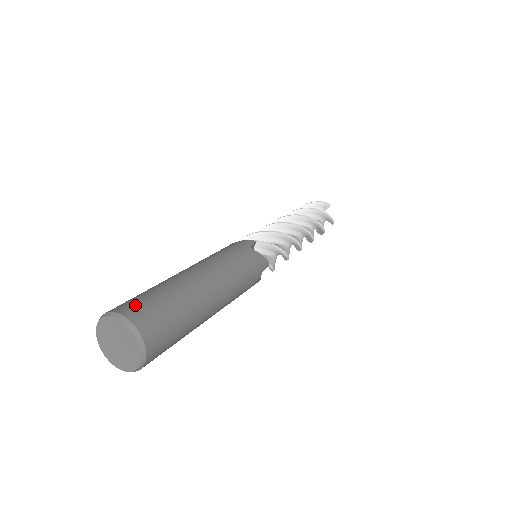
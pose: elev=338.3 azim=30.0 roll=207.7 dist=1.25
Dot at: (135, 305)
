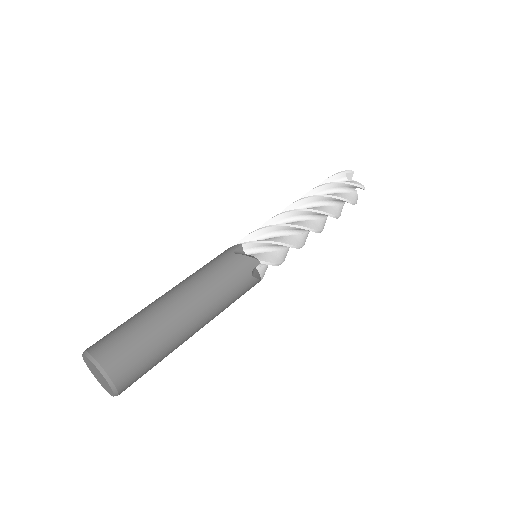
Dot at: (102, 340)
